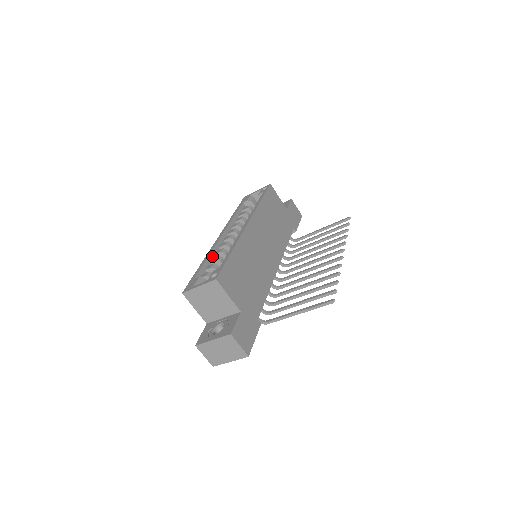
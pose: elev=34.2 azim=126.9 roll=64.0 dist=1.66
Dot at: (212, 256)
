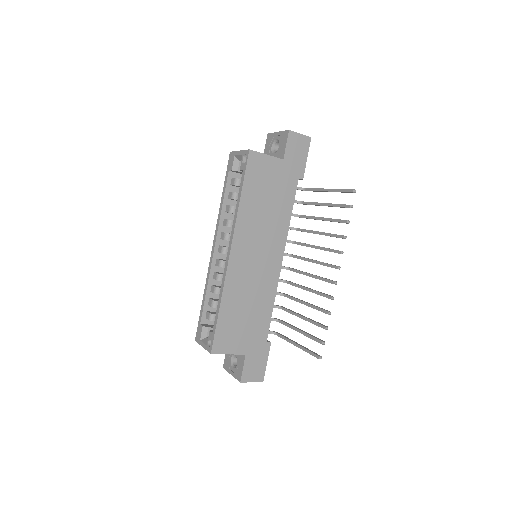
Dot at: (211, 282)
